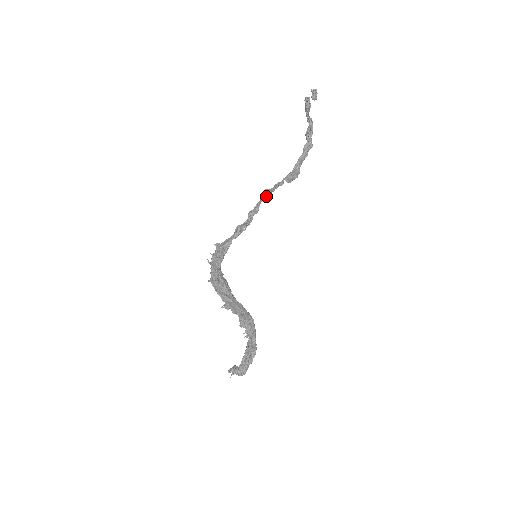
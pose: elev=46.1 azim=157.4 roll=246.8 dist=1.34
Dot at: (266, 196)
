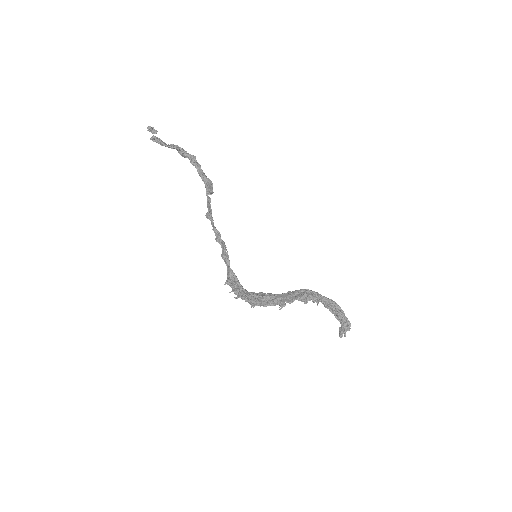
Dot at: (211, 219)
